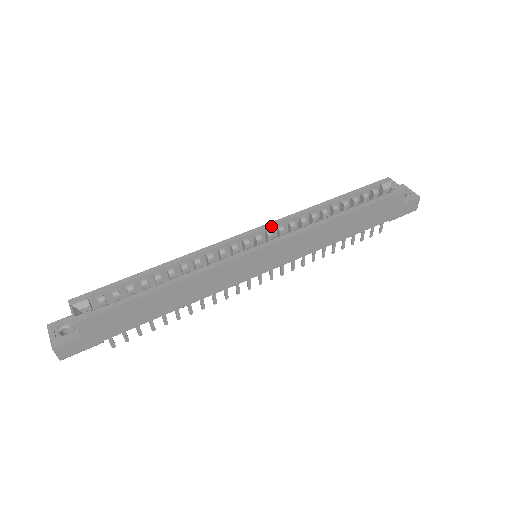
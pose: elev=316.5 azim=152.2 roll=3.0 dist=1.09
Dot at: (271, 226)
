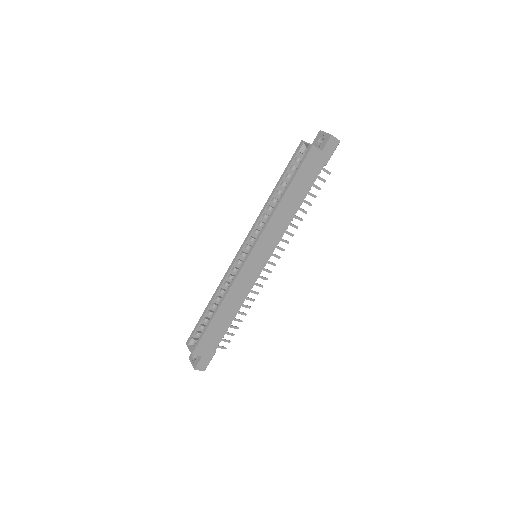
Dot at: (250, 235)
